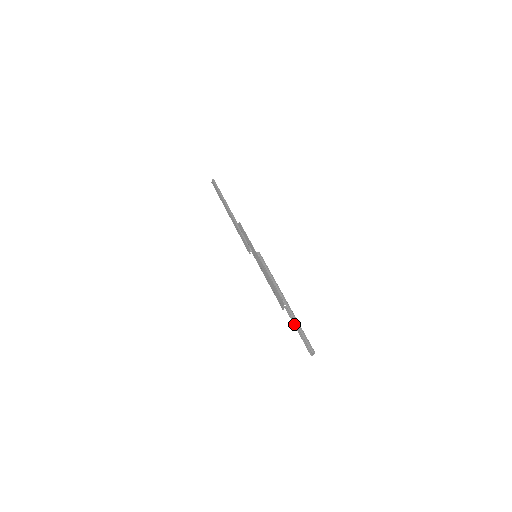
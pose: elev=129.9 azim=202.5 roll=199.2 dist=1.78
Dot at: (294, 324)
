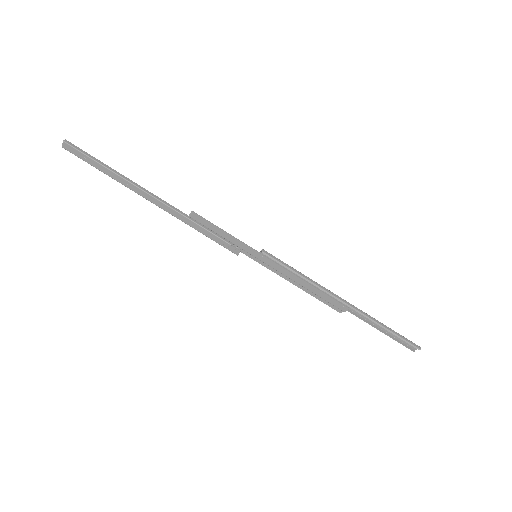
Dot at: (373, 326)
